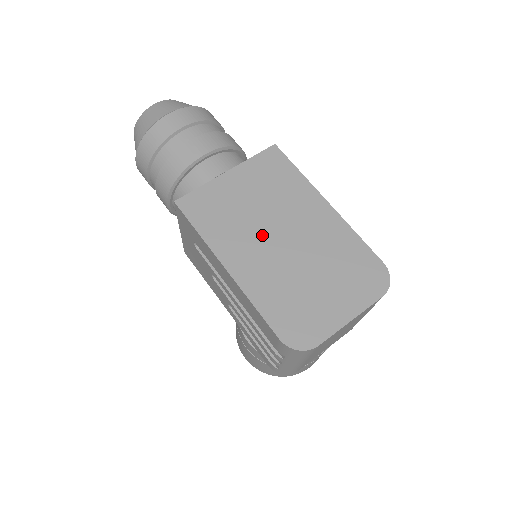
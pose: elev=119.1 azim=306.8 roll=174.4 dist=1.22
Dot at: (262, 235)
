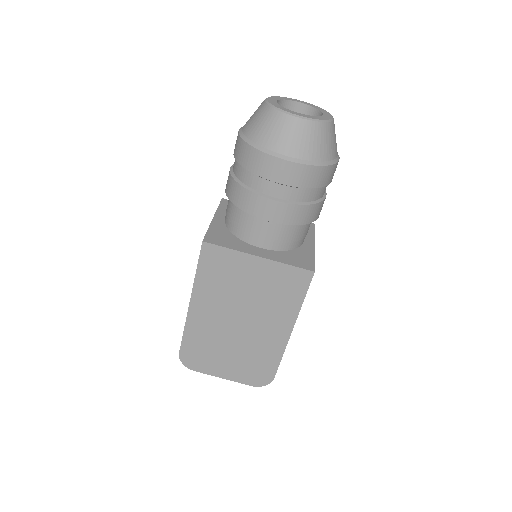
Dot at: (231, 309)
